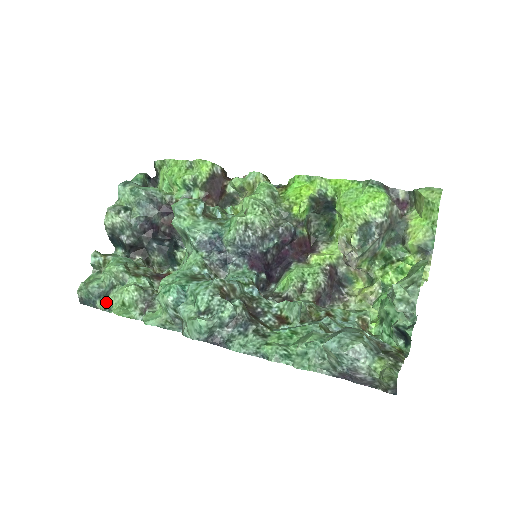
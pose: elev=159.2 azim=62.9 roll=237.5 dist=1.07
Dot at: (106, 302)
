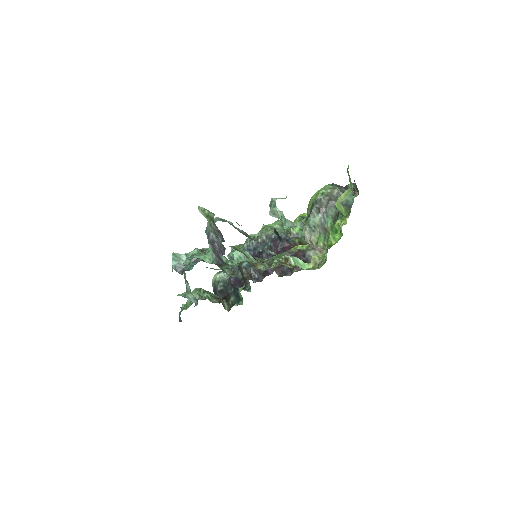
Dot at: occluded
